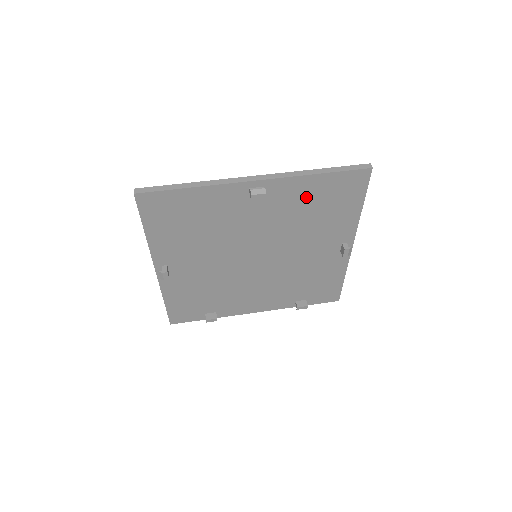
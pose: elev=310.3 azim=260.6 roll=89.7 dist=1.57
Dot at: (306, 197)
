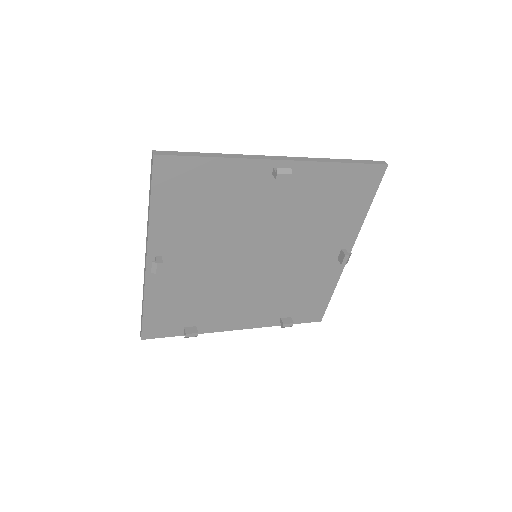
Dot at: (323, 188)
